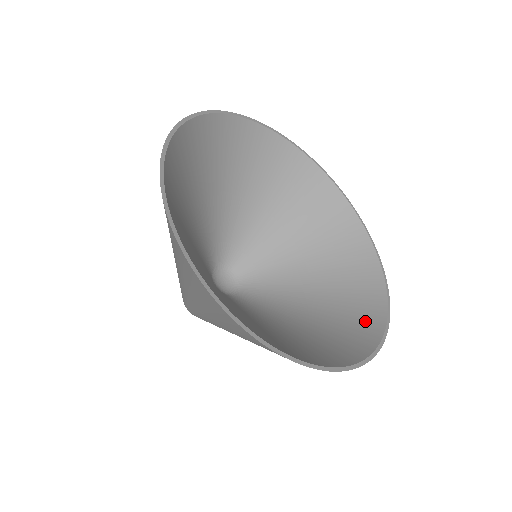
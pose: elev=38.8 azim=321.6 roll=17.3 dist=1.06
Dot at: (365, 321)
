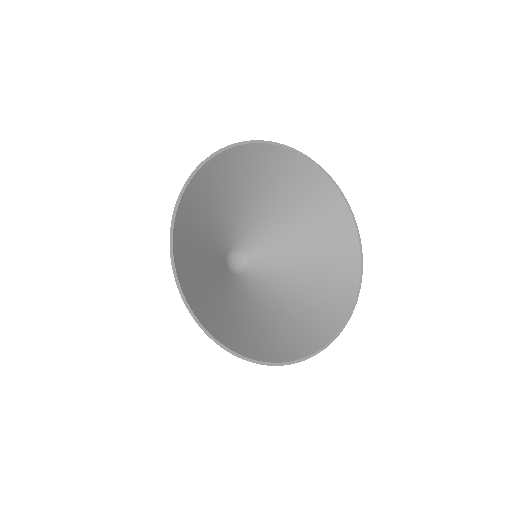
Dot at: (330, 317)
